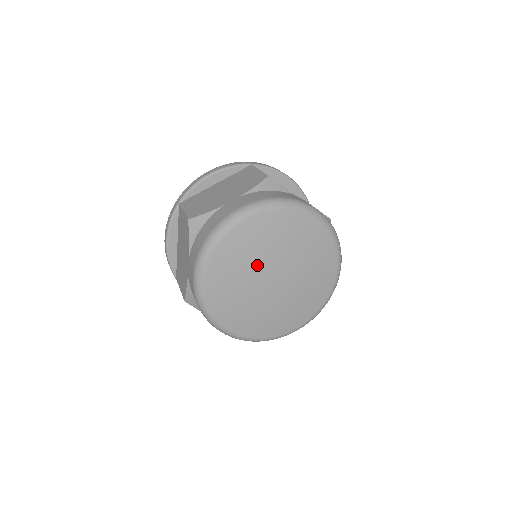
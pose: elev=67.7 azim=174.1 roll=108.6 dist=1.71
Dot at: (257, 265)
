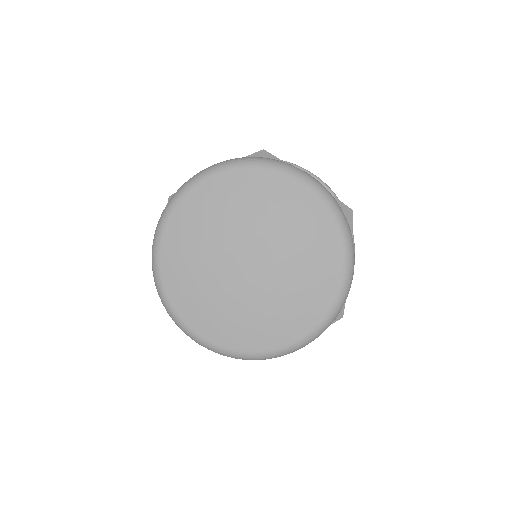
Dot at: (257, 226)
